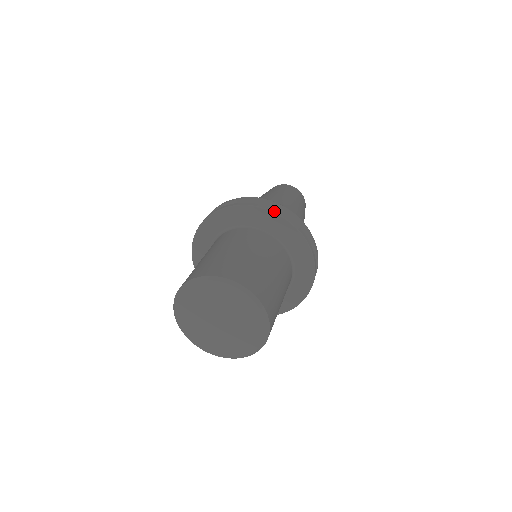
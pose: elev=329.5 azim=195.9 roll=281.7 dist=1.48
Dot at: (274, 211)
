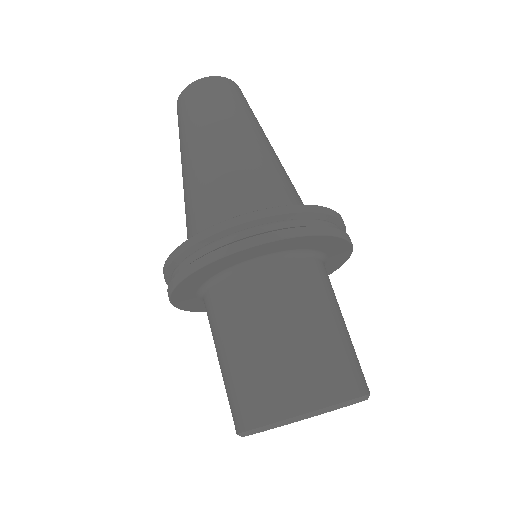
Dot at: (292, 234)
